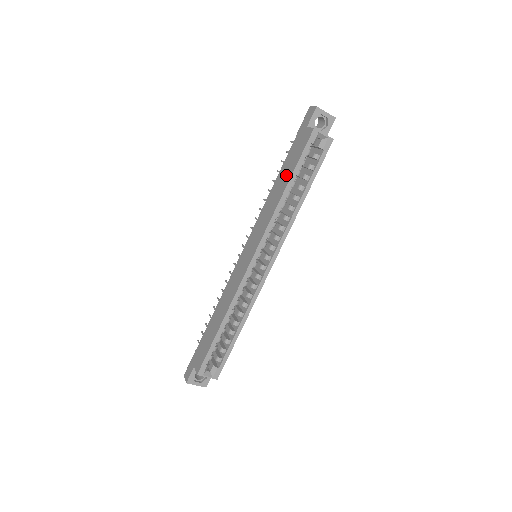
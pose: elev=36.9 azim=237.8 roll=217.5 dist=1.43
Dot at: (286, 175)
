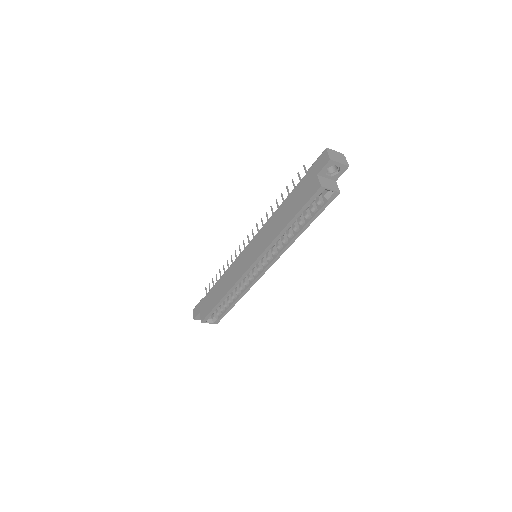
Dot at: (290, 211)
